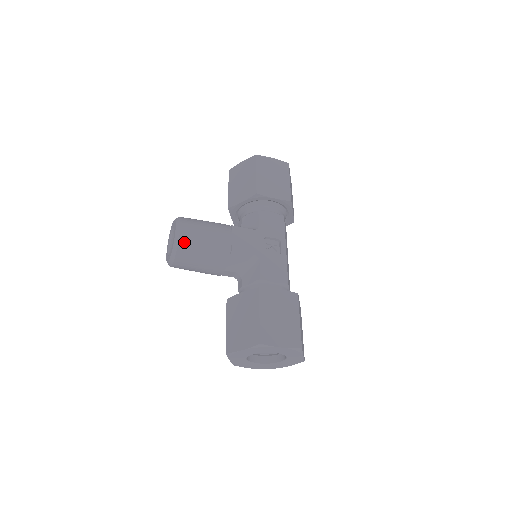
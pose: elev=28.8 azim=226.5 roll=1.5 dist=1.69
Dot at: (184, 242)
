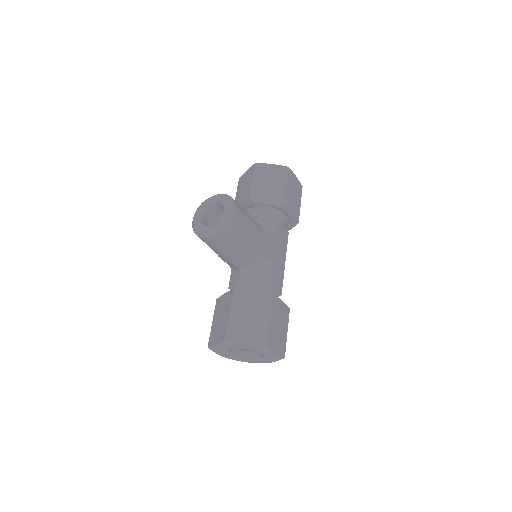
Dot at: (233, 225)
